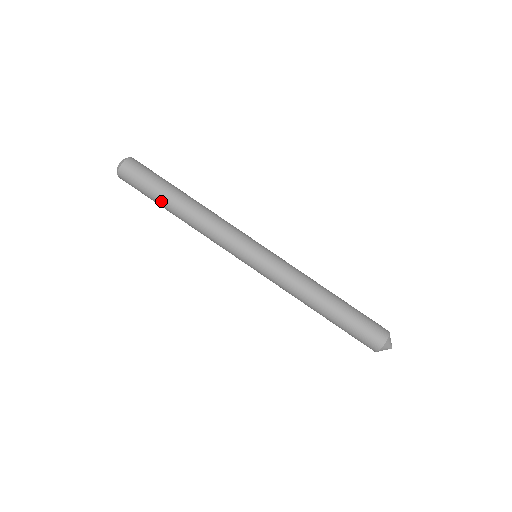
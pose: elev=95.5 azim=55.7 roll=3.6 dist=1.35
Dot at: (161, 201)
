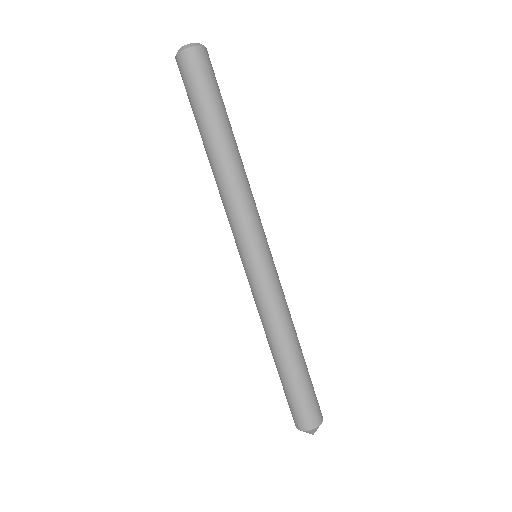
Dot at: (208, 122)
